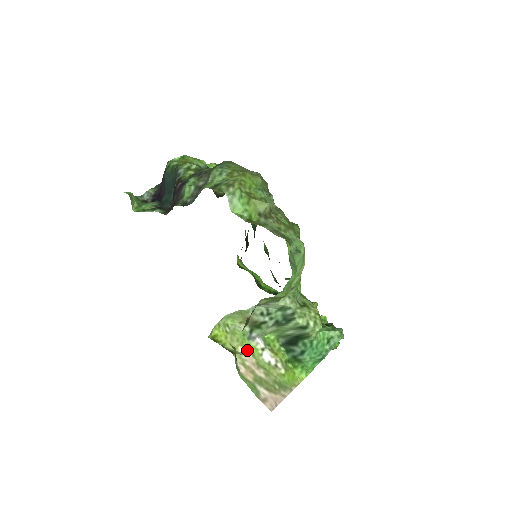
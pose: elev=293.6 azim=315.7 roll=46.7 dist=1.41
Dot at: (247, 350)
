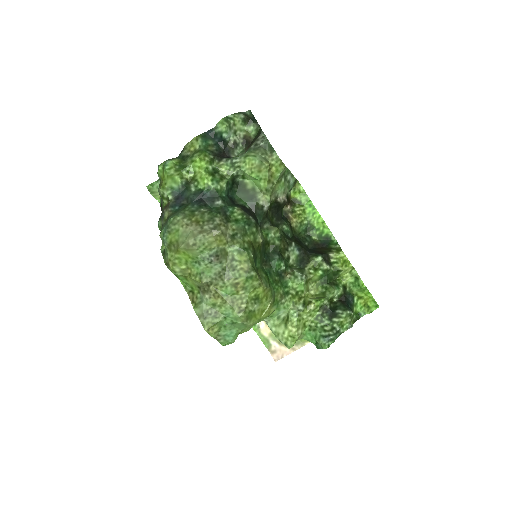
Dot at: occluded
